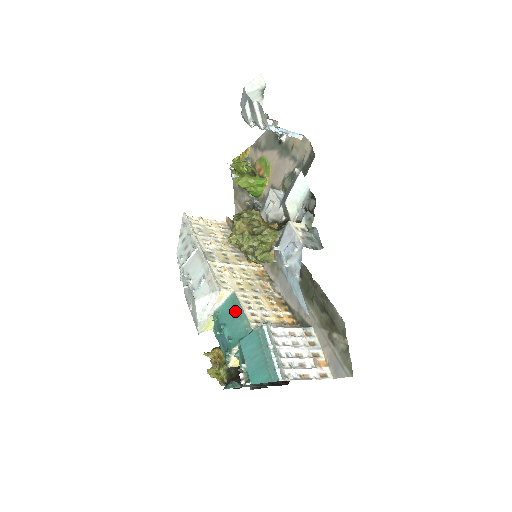
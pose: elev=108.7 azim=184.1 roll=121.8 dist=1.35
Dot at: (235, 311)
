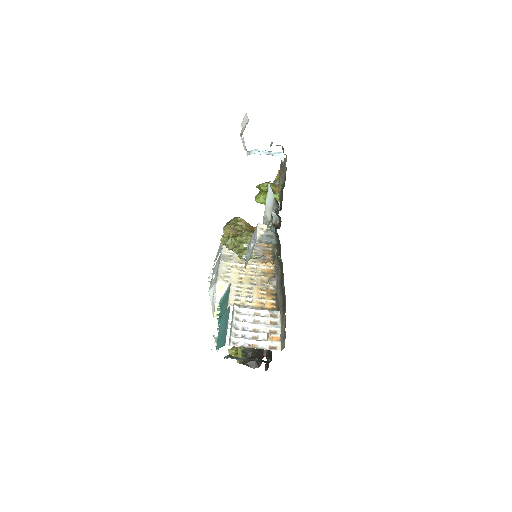
Dot at: (226, 297)
